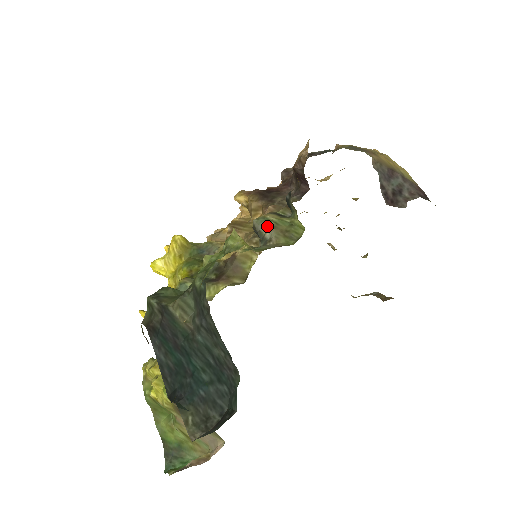
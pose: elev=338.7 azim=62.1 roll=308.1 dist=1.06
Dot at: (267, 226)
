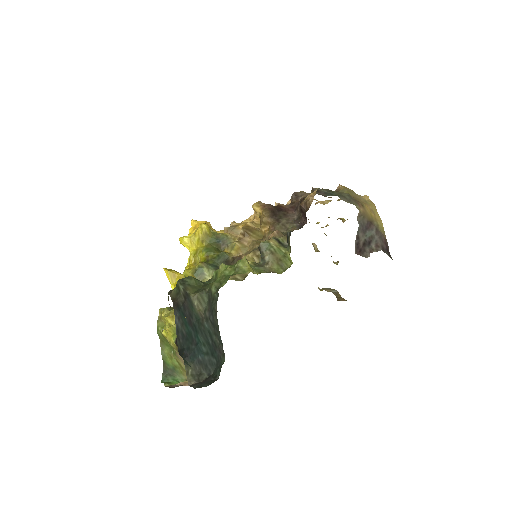
Dot at: (268, 250)
